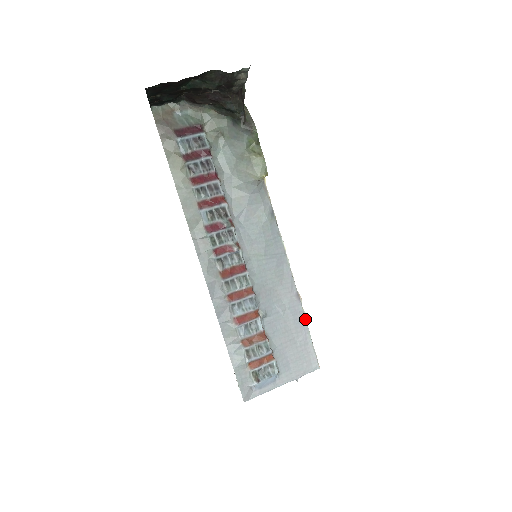
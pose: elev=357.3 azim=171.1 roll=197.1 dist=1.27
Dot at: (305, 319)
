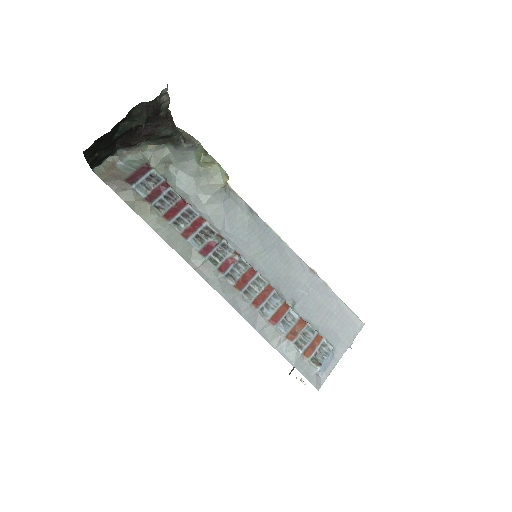
Dot at: (329, 288)
